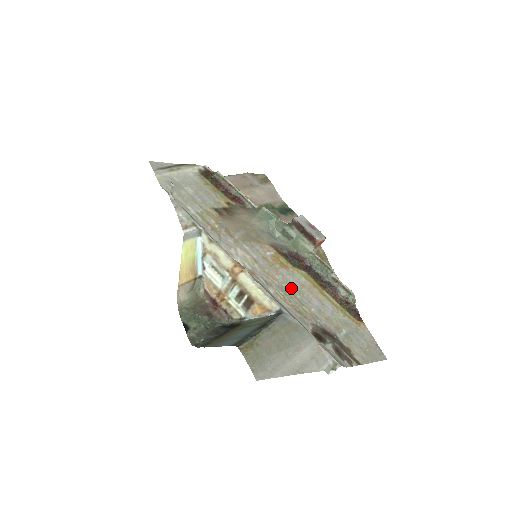
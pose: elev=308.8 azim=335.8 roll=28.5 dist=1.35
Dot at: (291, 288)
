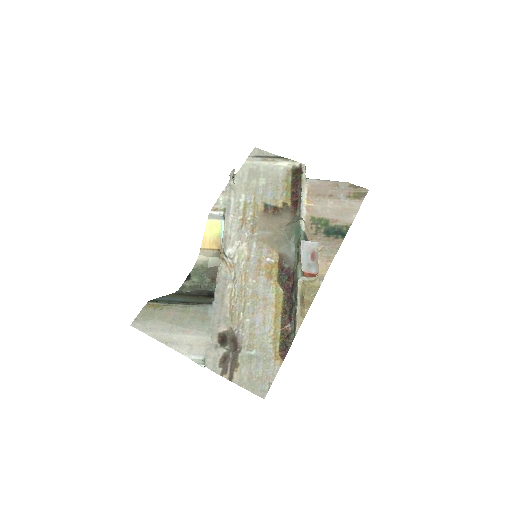
Dot at: (251, 294)
